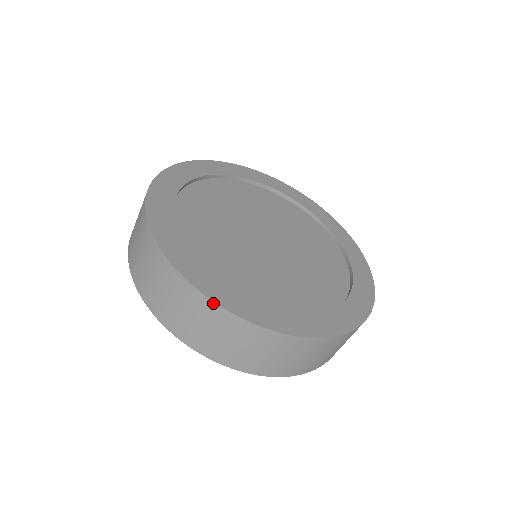
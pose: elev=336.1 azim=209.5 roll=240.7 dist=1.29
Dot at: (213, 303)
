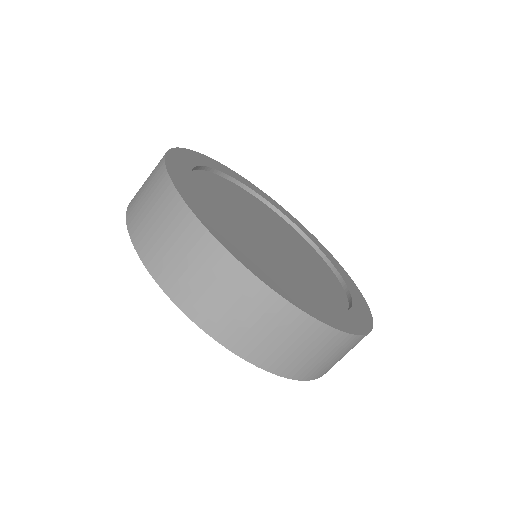
Dot at: (359, 336)
